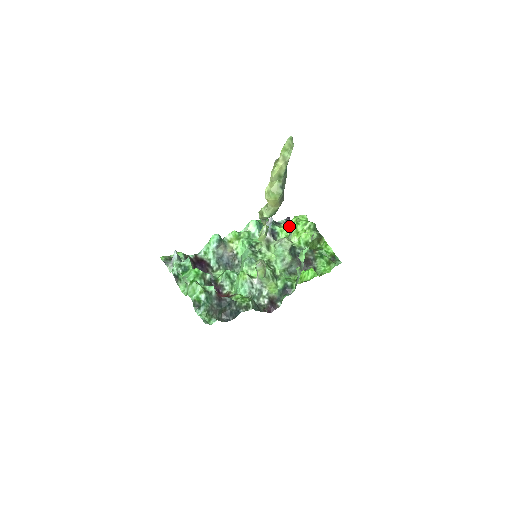
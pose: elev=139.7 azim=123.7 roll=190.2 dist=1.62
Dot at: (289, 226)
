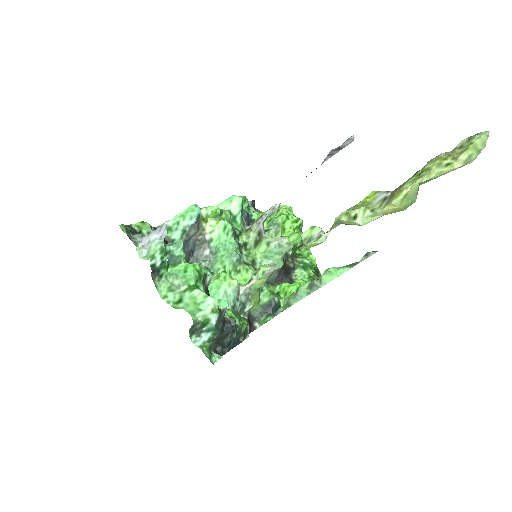
Dot at: occluded
